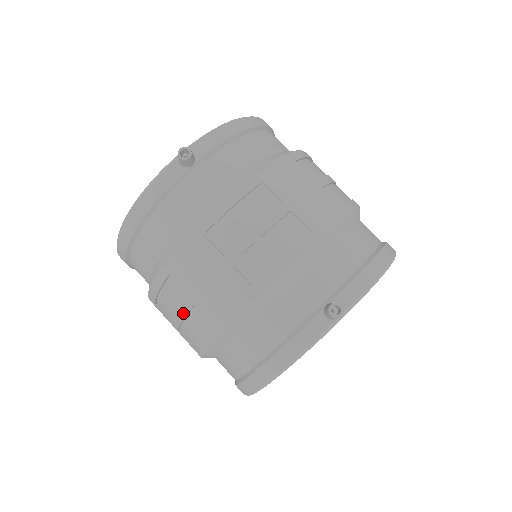
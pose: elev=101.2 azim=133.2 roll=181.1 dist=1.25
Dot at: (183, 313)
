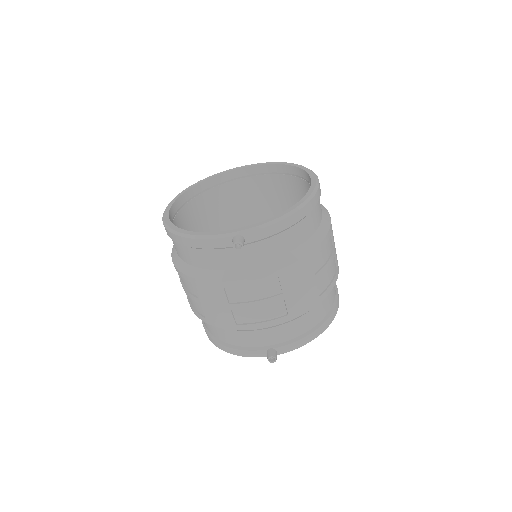
Dot at: (189, 296)
